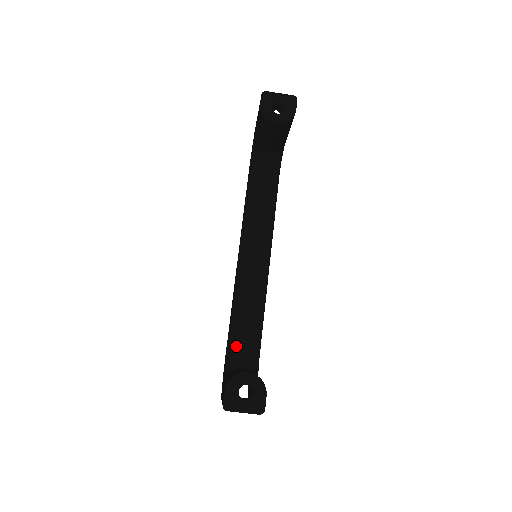
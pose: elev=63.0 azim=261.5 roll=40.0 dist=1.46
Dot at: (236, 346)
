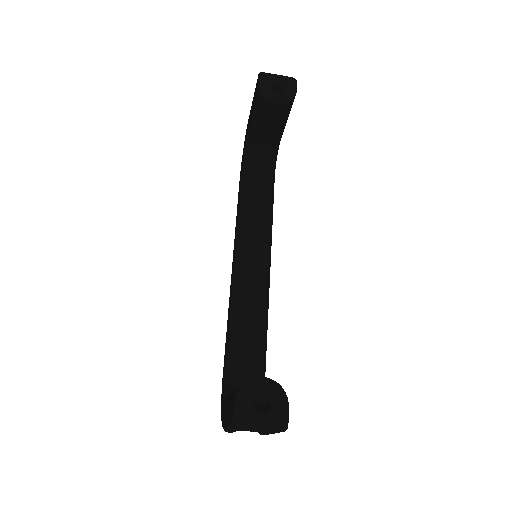
Dot at: (237, 362)
